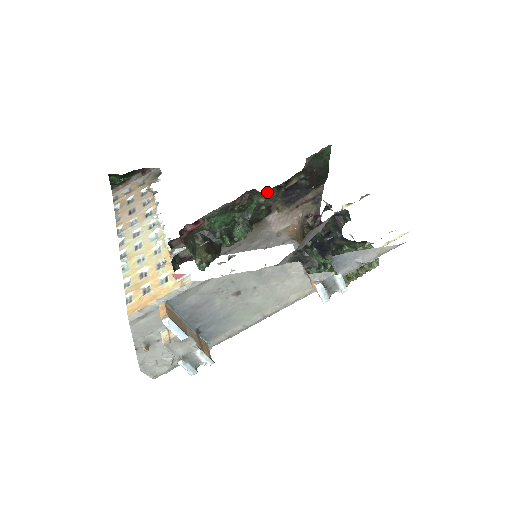
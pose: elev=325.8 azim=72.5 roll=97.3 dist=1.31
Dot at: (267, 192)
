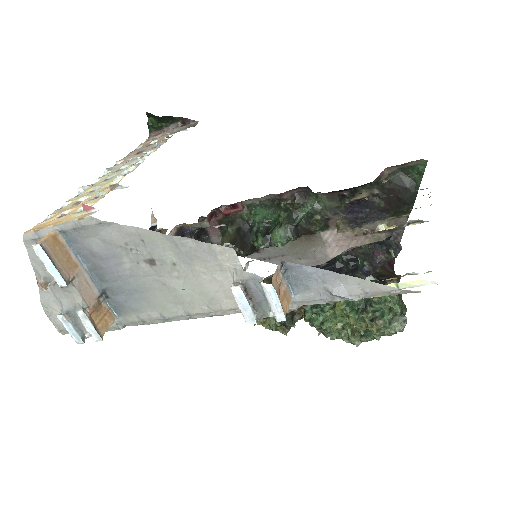
Dot at: (326, 198)
